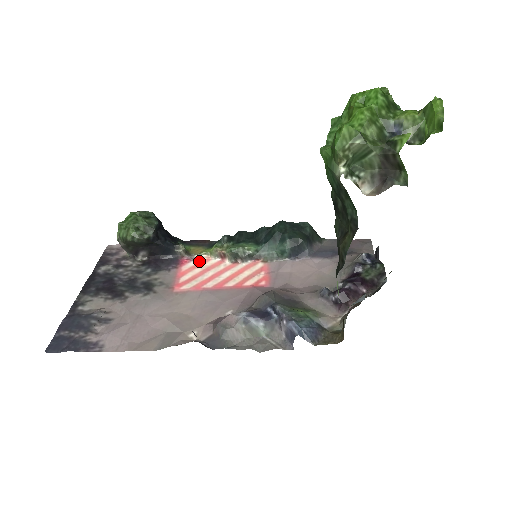
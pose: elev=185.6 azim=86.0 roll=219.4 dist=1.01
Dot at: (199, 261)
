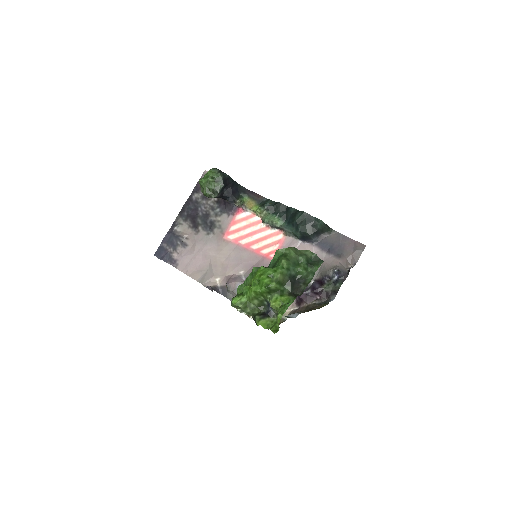
Dot at: (248, 214)
